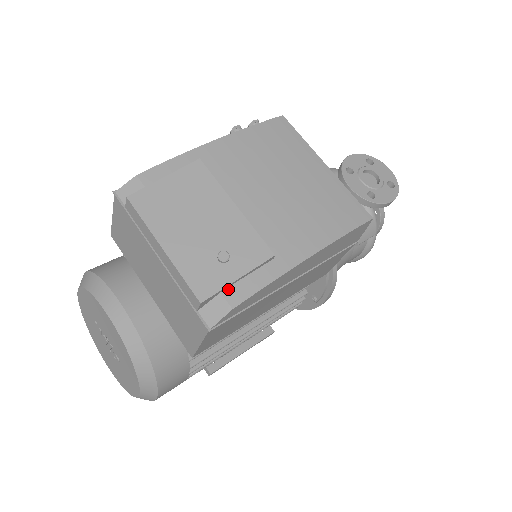
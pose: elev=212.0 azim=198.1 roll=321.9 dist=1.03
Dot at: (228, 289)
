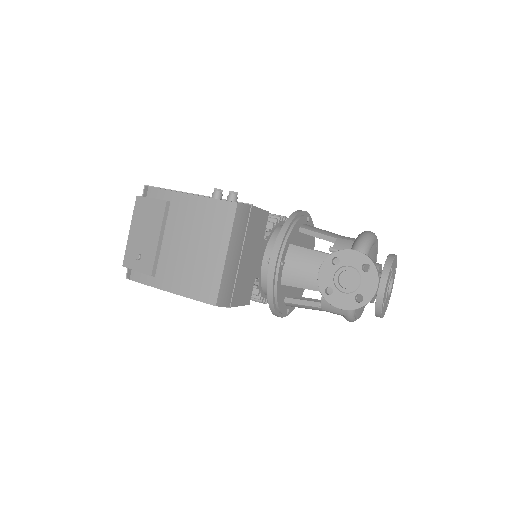
Dot at: (134, 271)
